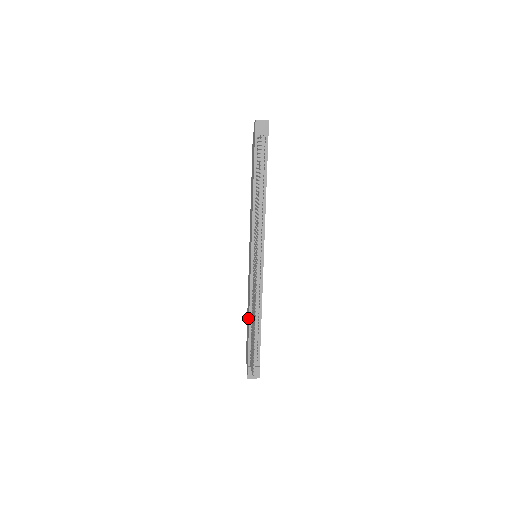
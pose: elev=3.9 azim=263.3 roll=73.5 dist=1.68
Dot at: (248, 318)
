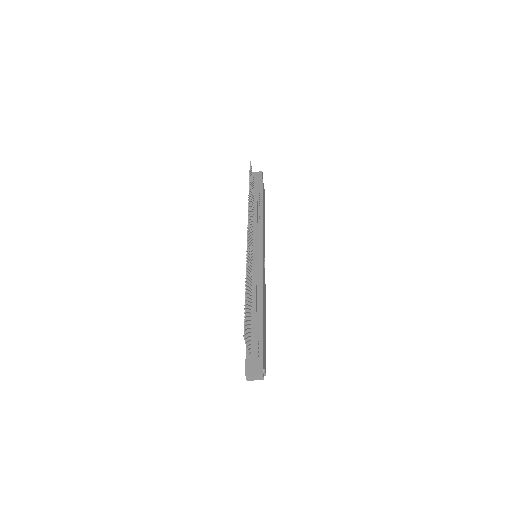
Dot at: occluded
